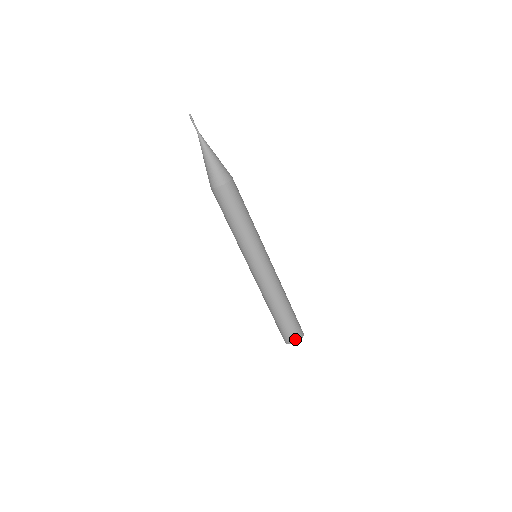
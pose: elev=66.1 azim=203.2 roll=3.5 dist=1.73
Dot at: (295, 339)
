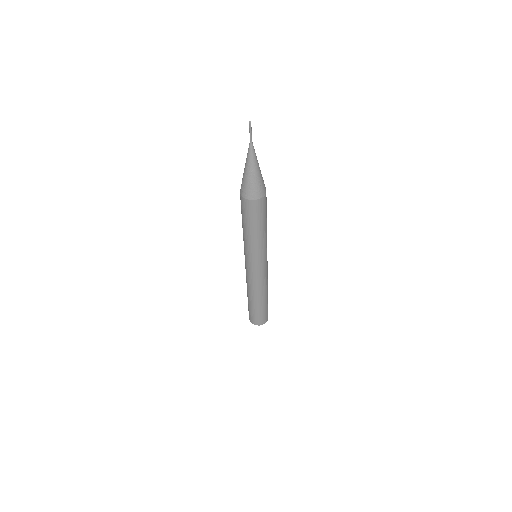
Dot at: (255, 322)
